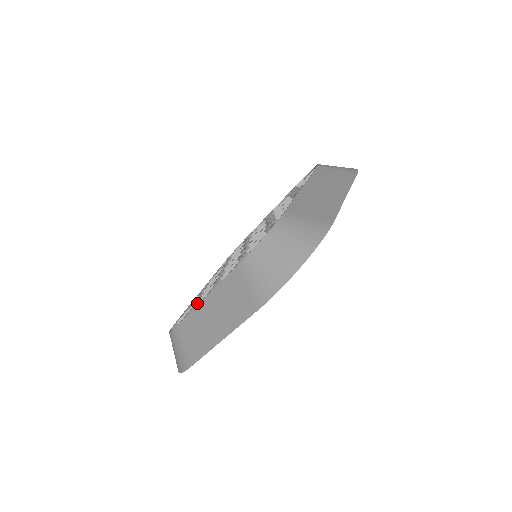
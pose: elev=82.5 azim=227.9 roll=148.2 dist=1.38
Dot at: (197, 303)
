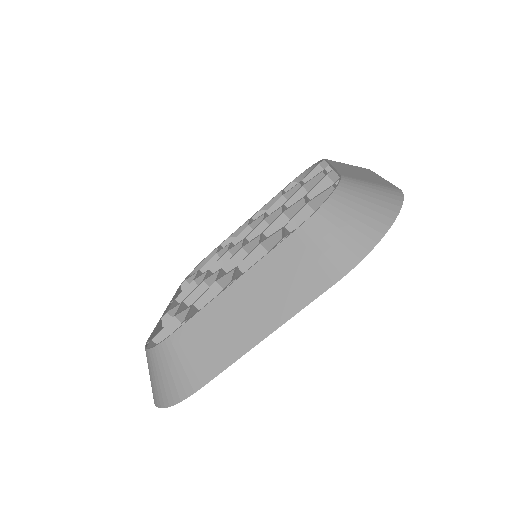
Dot at: (193, 306)
